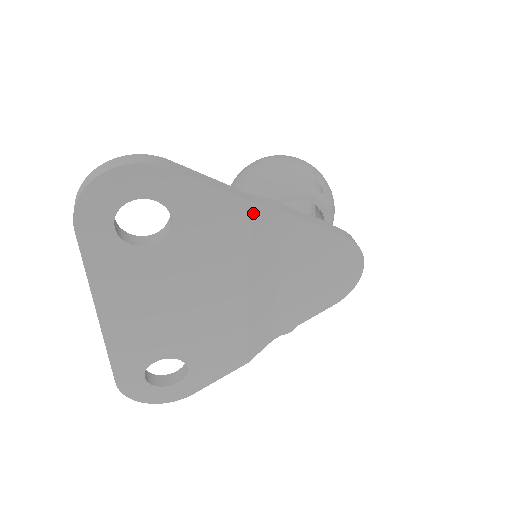
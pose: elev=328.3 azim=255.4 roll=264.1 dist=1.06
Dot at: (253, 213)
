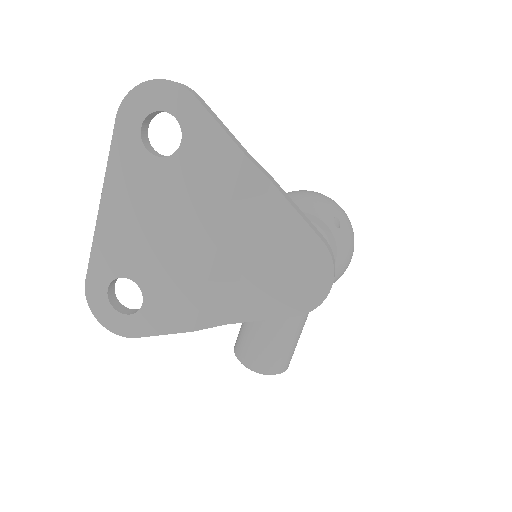
Dot at: (243, 165)
